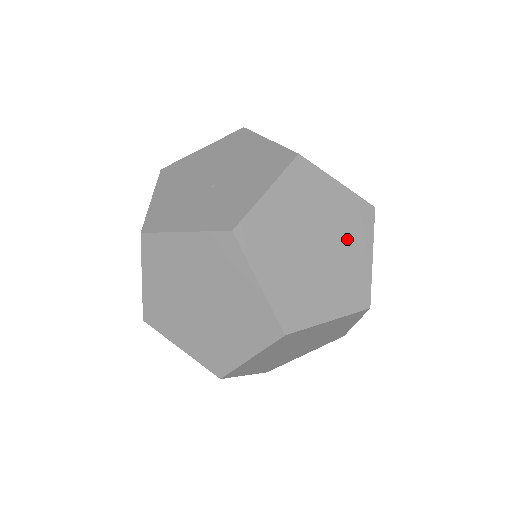
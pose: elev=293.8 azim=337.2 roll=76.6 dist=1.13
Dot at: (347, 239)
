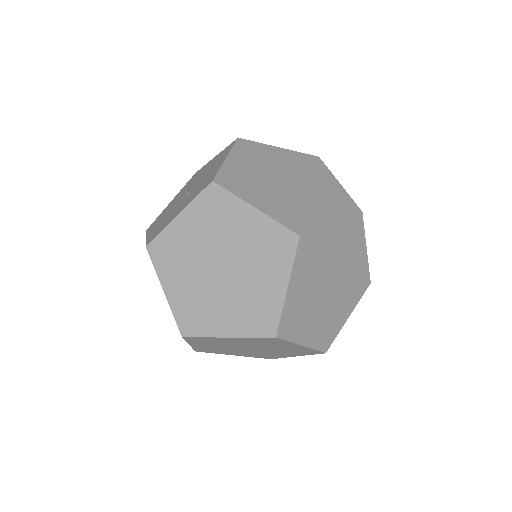
Dot at: (310, 175)
